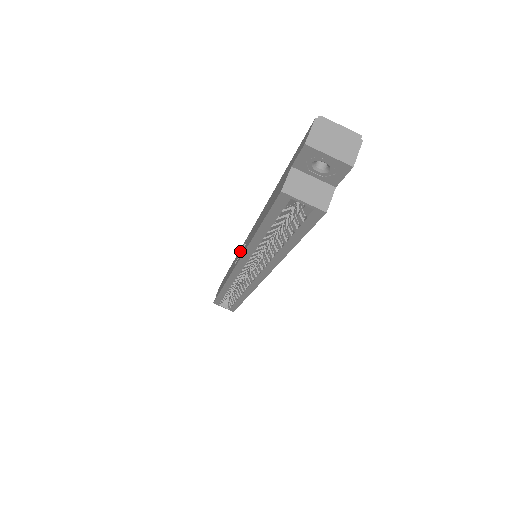
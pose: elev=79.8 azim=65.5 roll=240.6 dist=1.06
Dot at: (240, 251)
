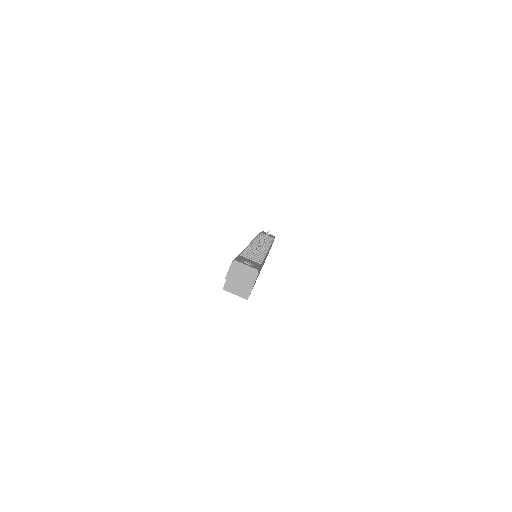
Dot at: occluded
